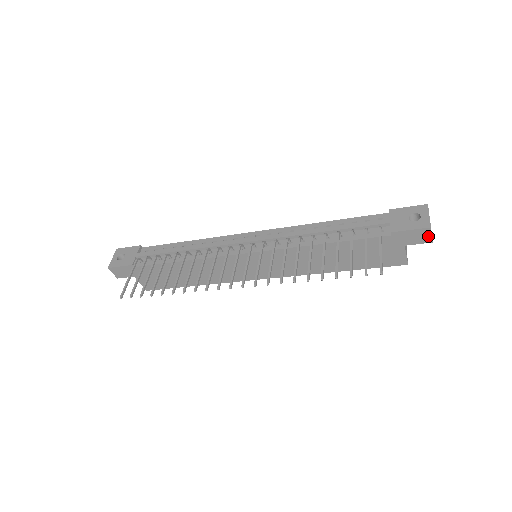
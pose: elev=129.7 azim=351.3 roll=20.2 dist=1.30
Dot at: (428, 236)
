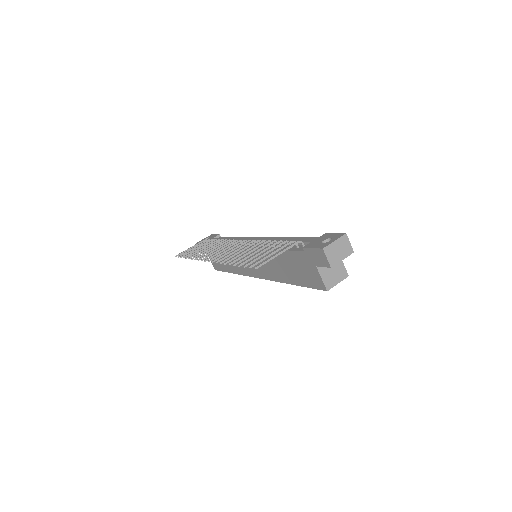
Dot at: (325, 259)
